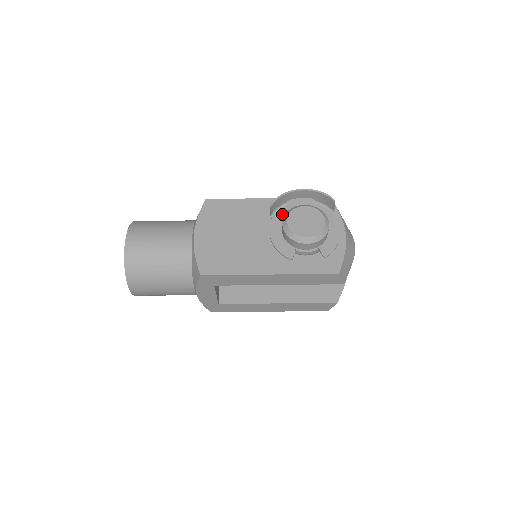
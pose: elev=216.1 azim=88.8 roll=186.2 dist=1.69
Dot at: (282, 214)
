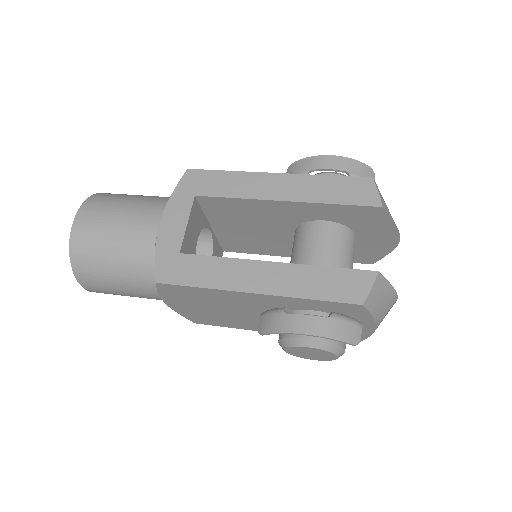
Dot at: occluded
